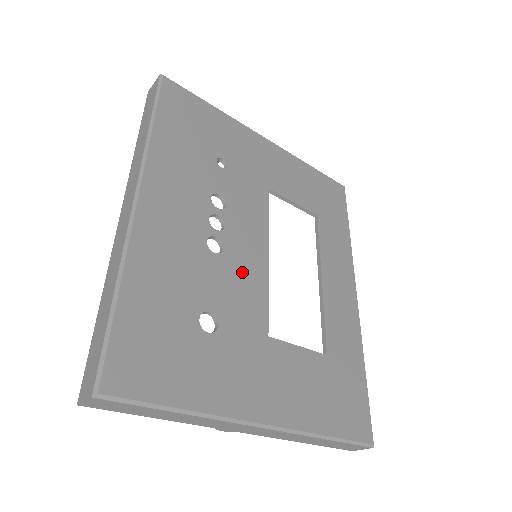
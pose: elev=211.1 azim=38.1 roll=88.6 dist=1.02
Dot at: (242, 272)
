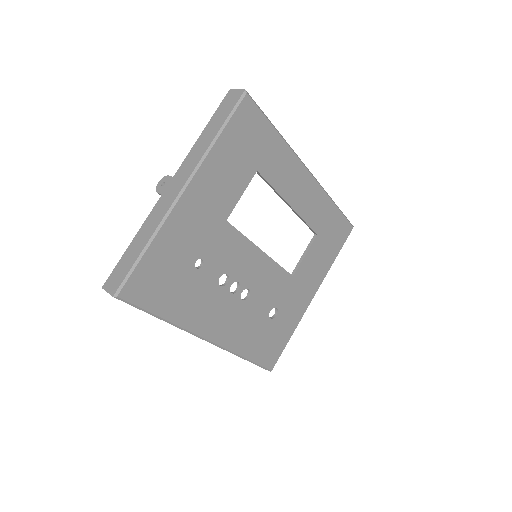
Dot at: (263, 280)
